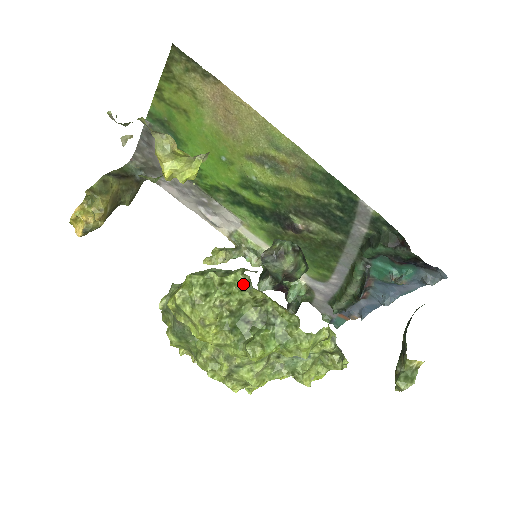
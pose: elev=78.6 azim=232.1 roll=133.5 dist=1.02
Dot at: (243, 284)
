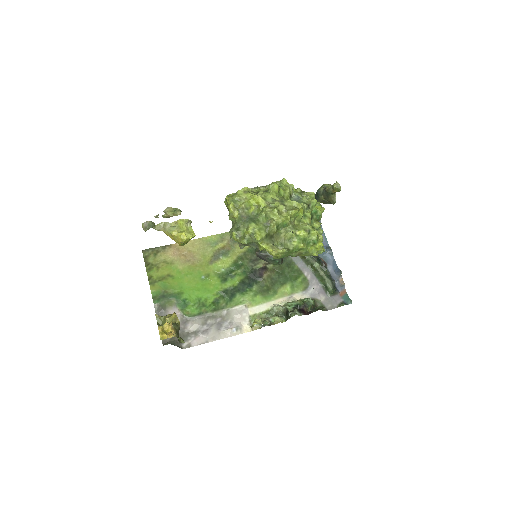
Dot at: occluded
